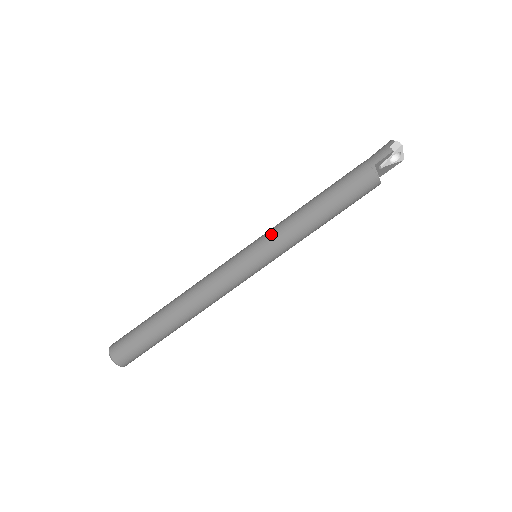
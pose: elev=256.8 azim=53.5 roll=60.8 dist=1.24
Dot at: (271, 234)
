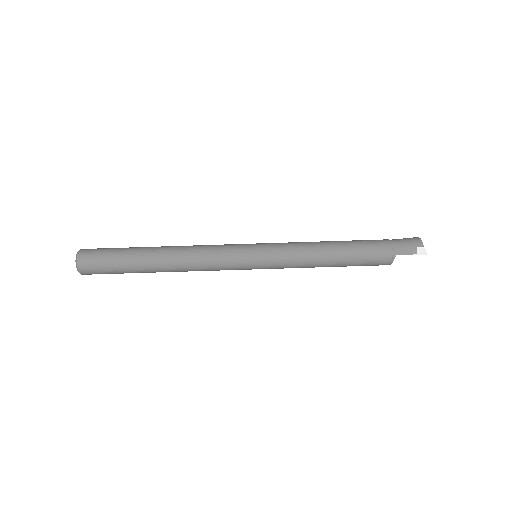
Dot at: (282, 254)
